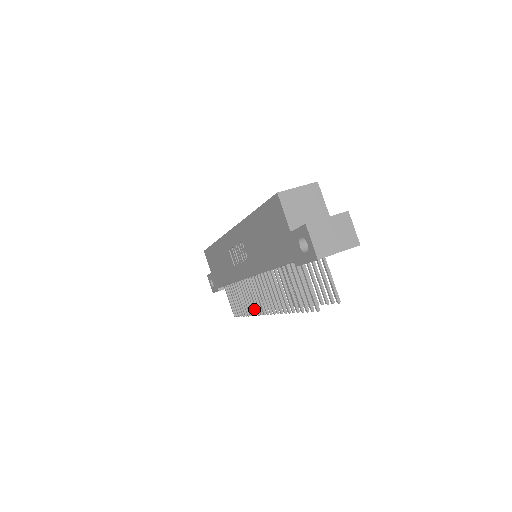
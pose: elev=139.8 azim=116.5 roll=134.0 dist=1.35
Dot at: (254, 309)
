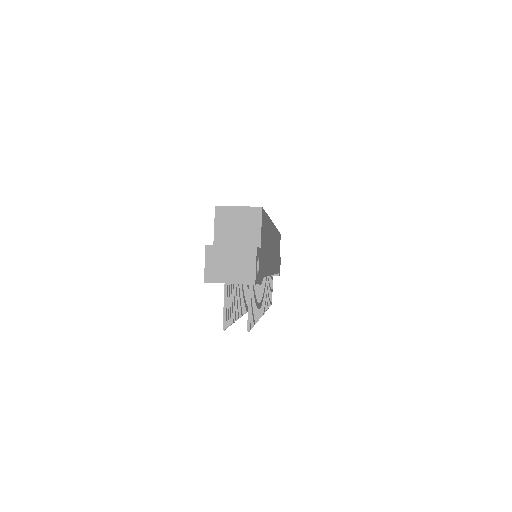
Dot at: occluded
